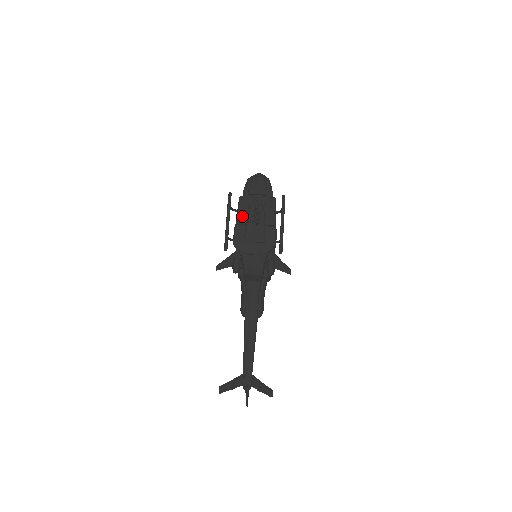
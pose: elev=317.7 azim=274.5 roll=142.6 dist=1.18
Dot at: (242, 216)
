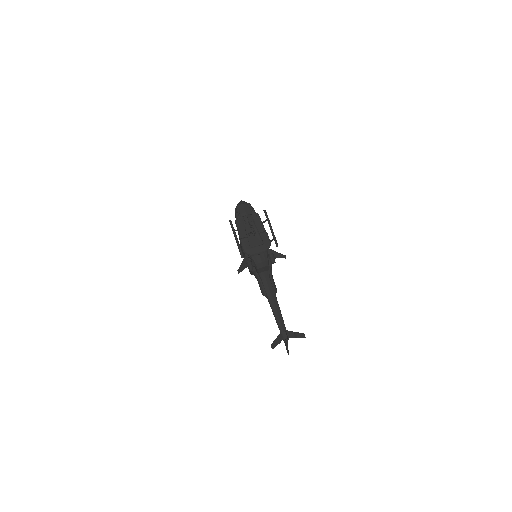
Dot at: (242, 233)
